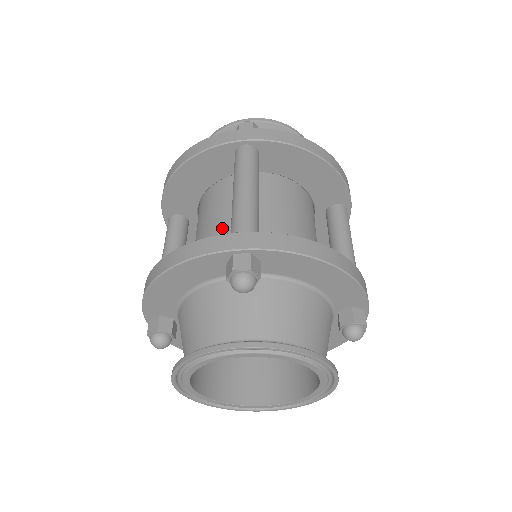
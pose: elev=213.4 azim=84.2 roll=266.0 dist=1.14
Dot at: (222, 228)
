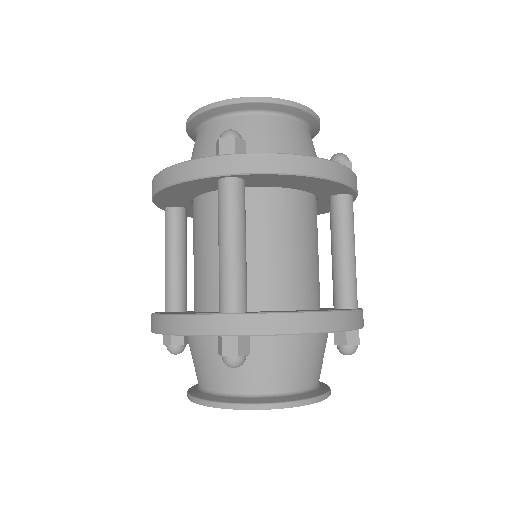
Dot at: (214, 262)
